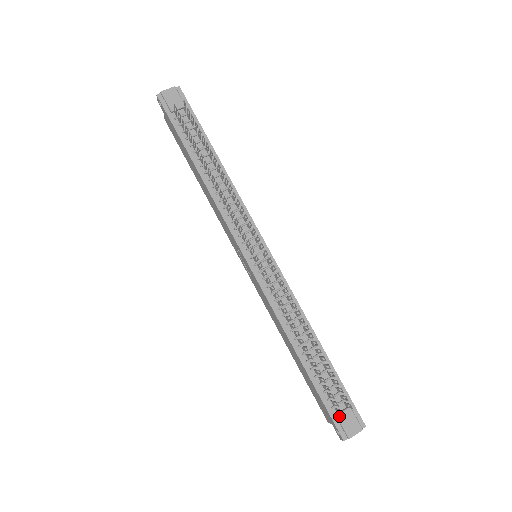
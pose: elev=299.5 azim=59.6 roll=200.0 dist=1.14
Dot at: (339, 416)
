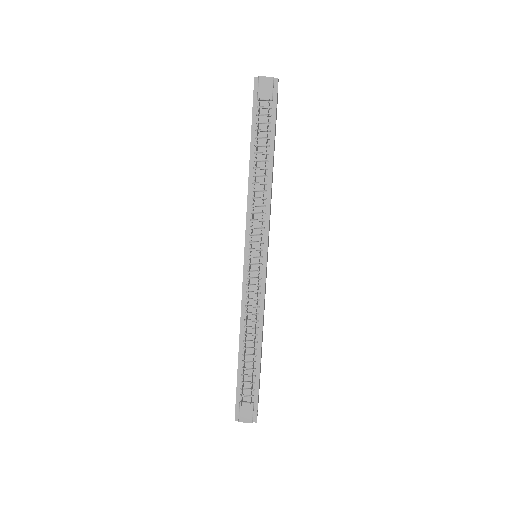
Dot at: occluded
